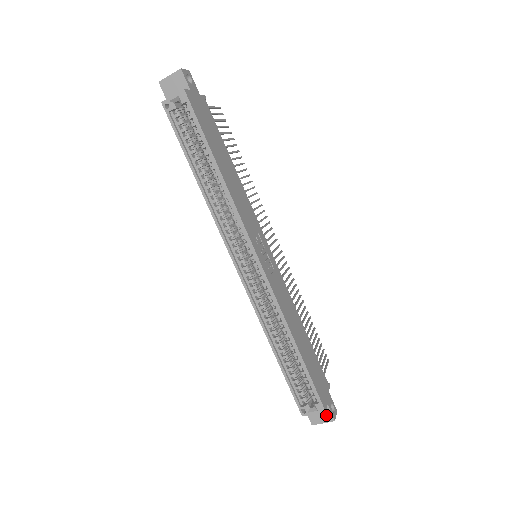
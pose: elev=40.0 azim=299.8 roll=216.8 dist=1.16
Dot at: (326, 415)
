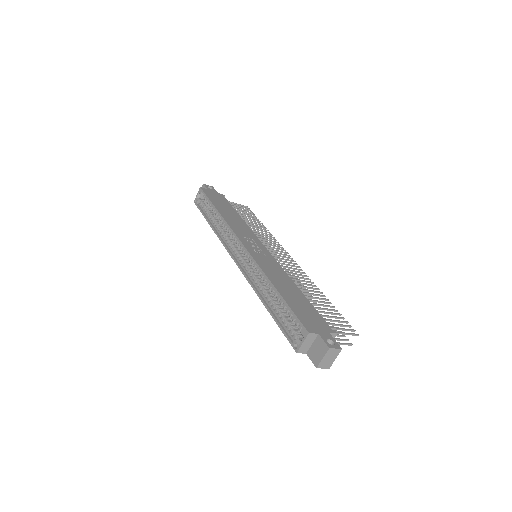
Dot at: (321, 347)
